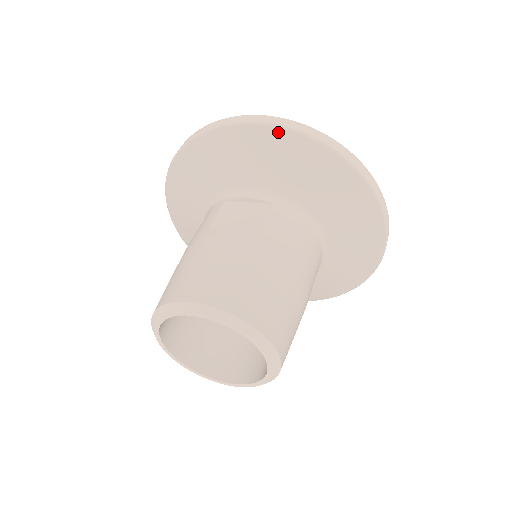
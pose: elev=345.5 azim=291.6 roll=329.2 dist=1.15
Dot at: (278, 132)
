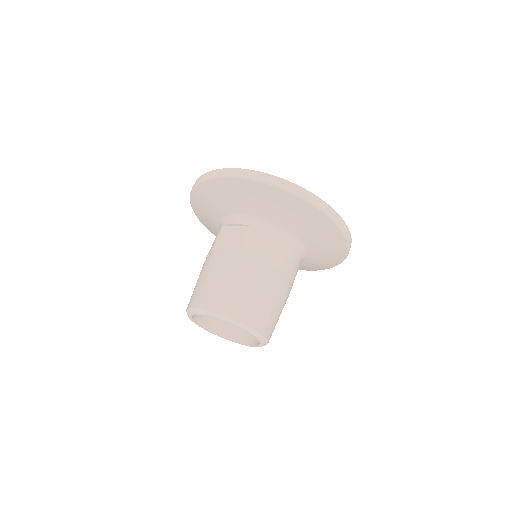
Dot at: (236, 181)
